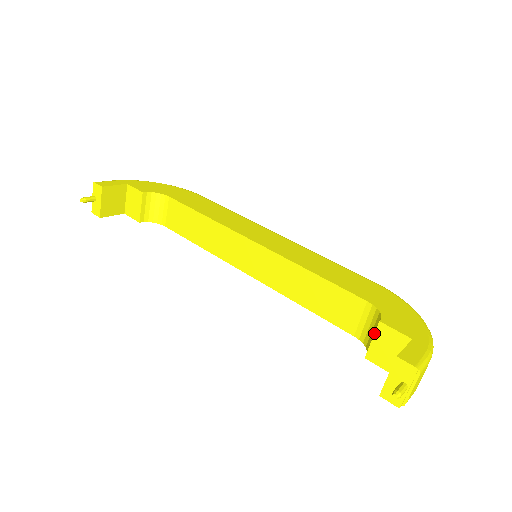
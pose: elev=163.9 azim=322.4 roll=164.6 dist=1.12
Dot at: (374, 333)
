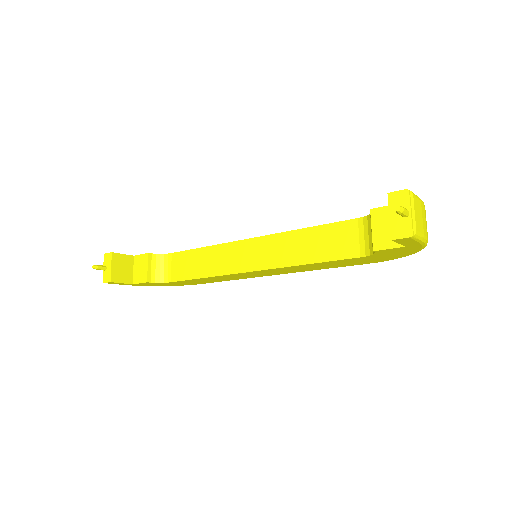
Dot at: occluded
